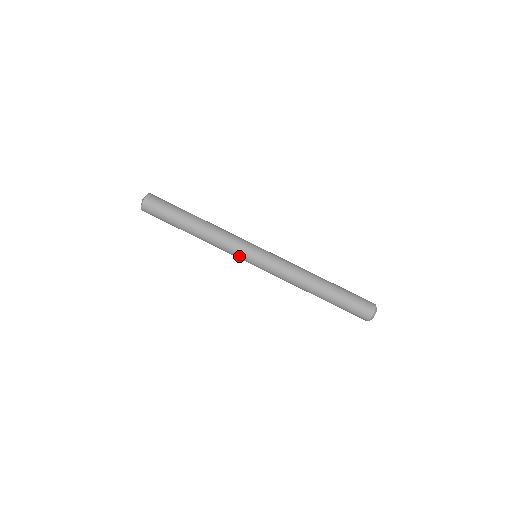
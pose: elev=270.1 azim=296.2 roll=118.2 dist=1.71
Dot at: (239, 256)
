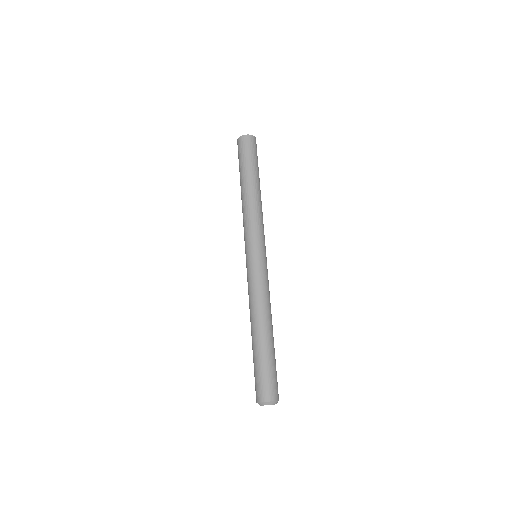
Dot at: (249, 238)
